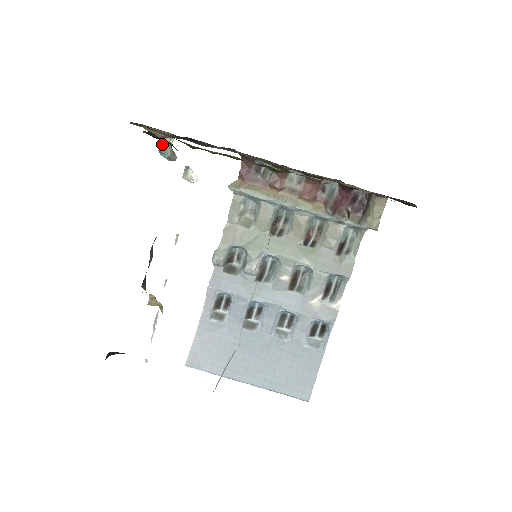
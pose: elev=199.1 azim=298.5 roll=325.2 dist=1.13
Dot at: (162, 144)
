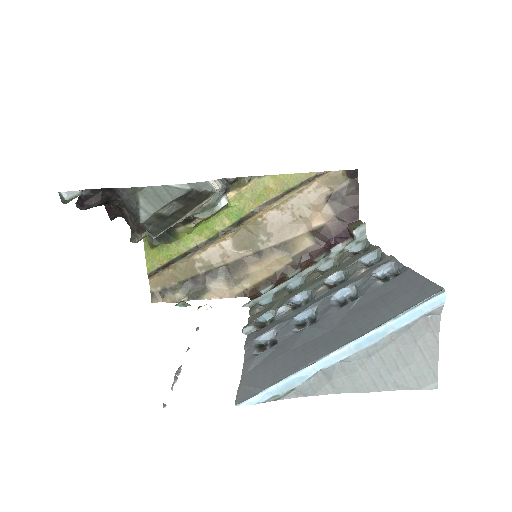
Dot at: occluded
